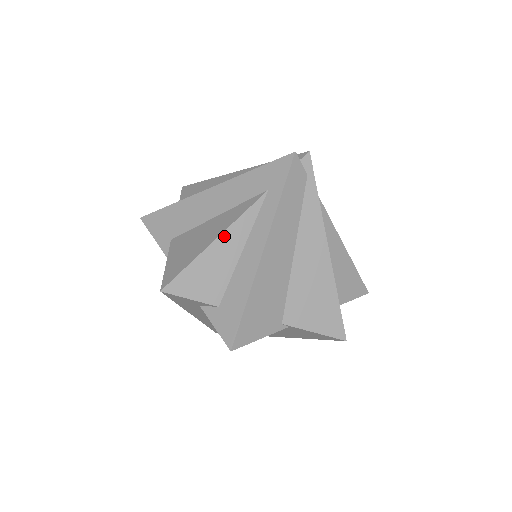
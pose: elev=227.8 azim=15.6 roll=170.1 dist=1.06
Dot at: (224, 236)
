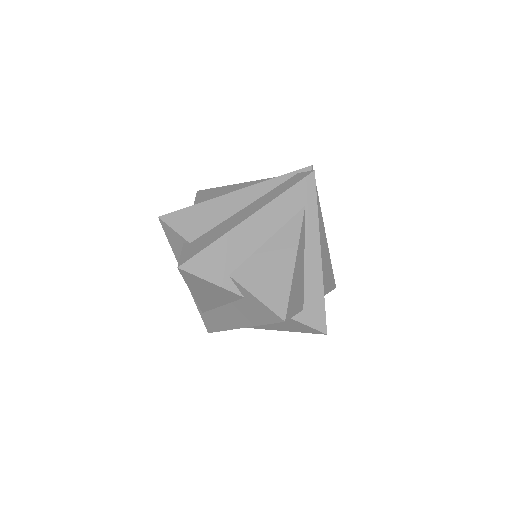
Dot at: (298, 255)
